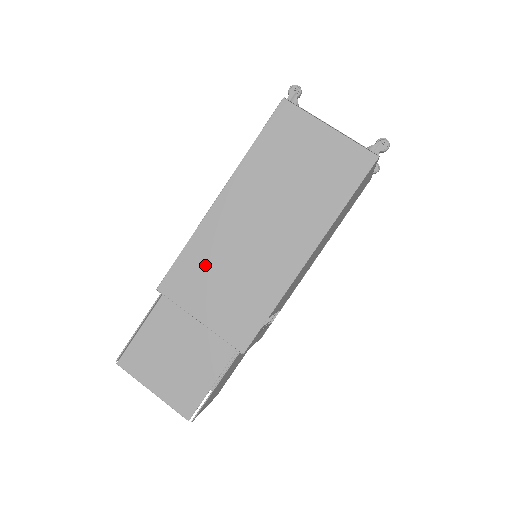
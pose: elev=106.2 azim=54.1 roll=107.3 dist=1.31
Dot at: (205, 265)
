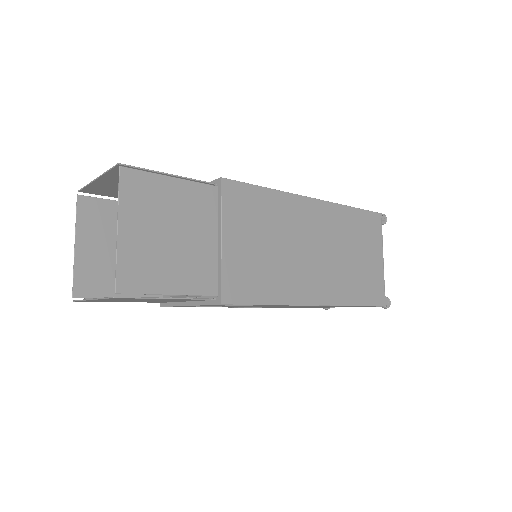
Dot at: (266, 217)
